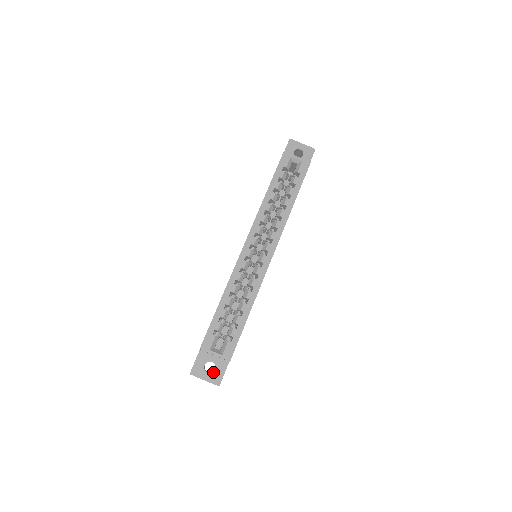
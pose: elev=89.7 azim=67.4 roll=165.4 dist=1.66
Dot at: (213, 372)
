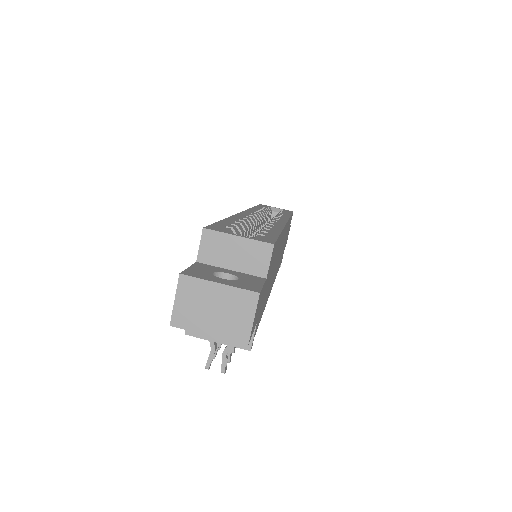
Dot at: (236, 280)
